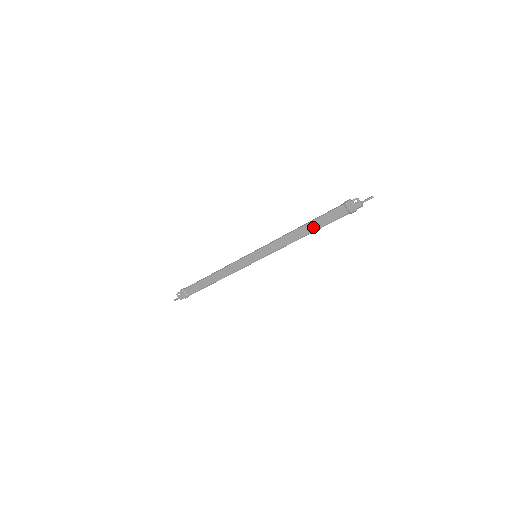
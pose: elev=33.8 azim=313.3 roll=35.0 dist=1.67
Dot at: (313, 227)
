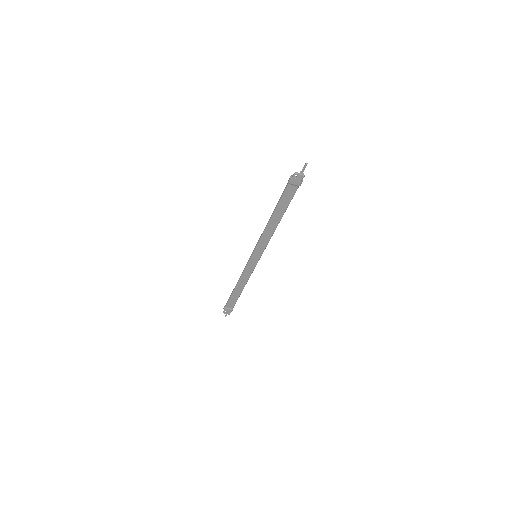
Dot at: (280, 213)
